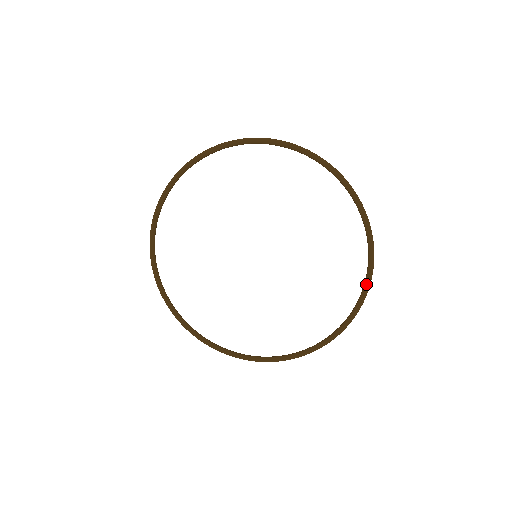
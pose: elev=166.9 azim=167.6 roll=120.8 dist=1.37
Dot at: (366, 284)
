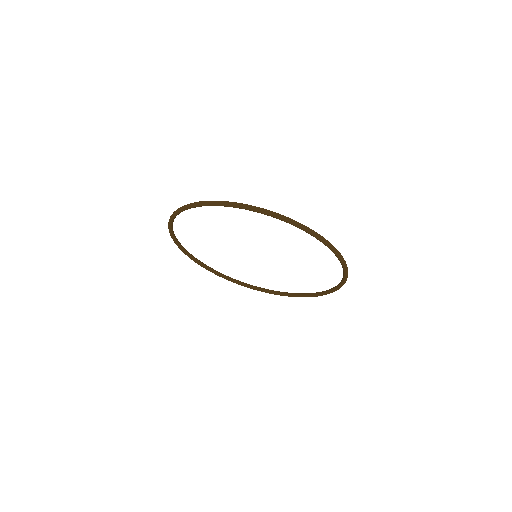
Dot at: (321, 295)
